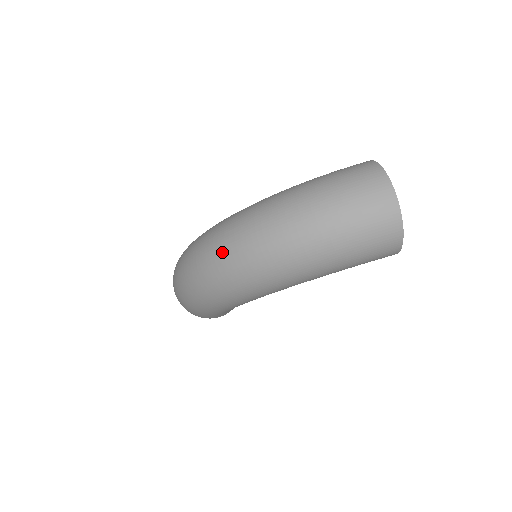
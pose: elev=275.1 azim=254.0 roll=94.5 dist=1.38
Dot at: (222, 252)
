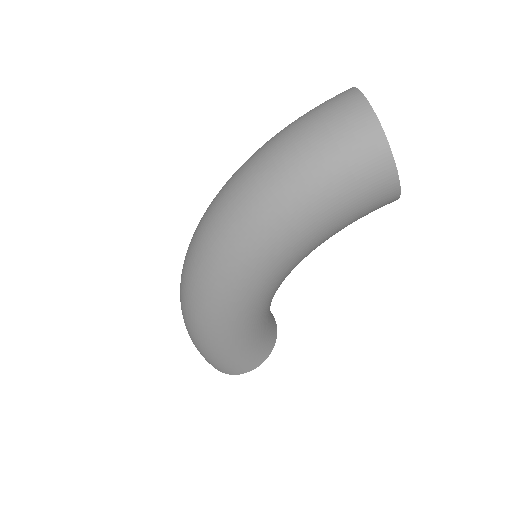
Dot at: (198, 233)
